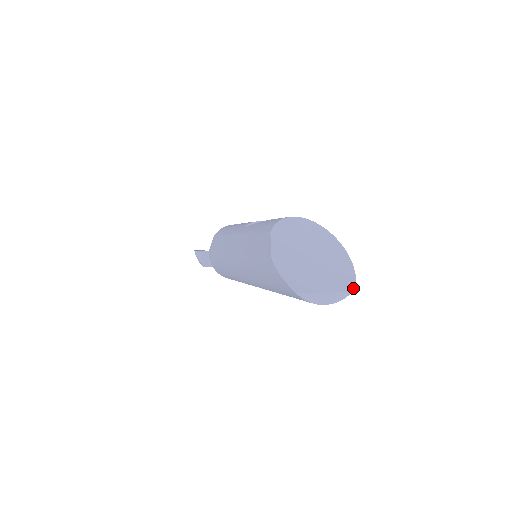
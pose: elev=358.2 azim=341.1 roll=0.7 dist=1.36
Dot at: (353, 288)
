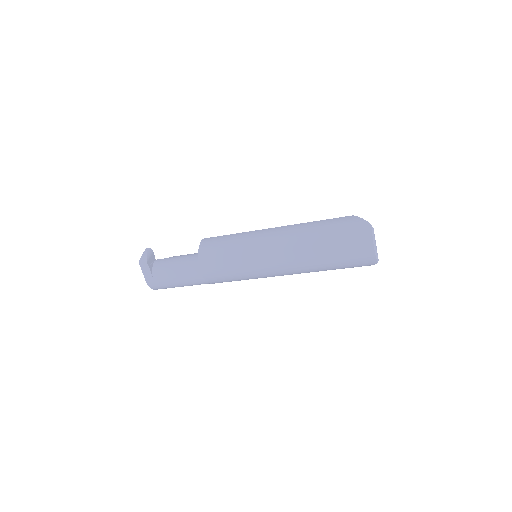
Dot at: (377, 262)
